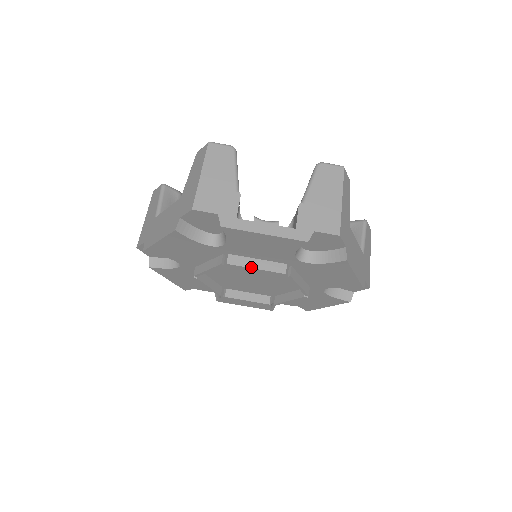
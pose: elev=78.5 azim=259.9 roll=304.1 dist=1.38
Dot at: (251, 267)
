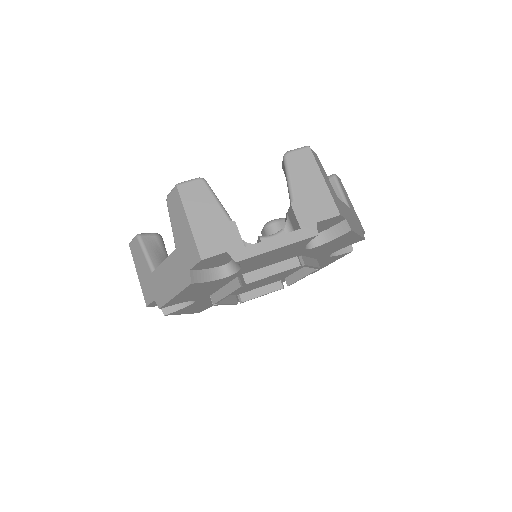
Dot at: (268, 276)
